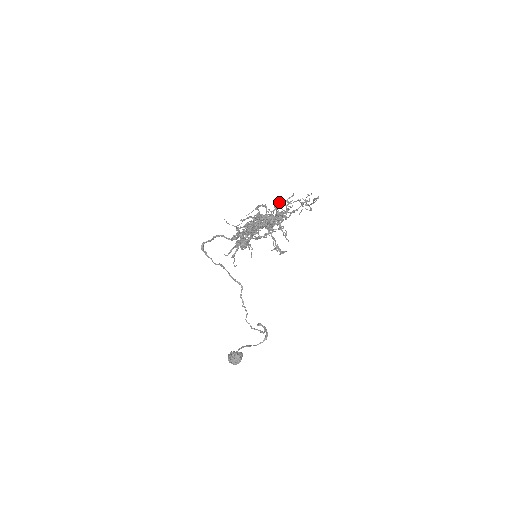
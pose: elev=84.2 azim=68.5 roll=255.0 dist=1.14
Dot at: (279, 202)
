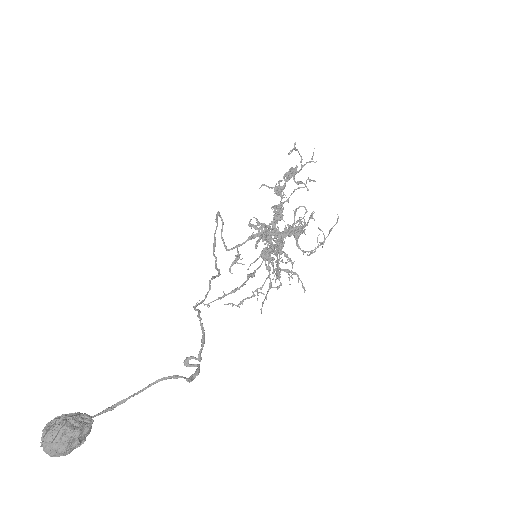
Dot at: (282, 269)
